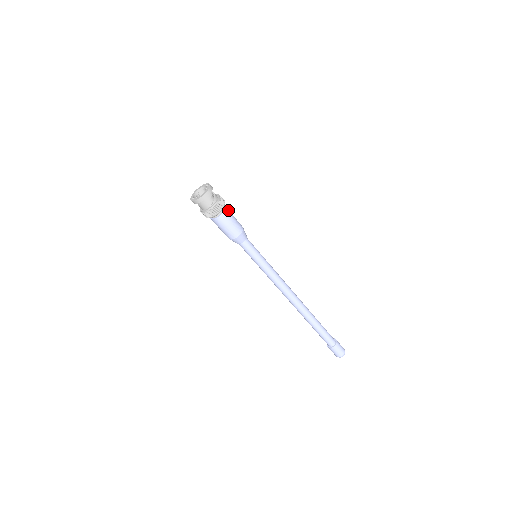
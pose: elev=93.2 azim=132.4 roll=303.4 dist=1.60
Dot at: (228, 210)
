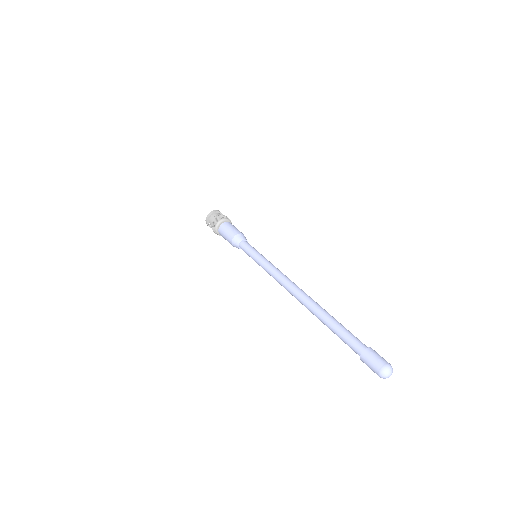
Dot at: occluded
